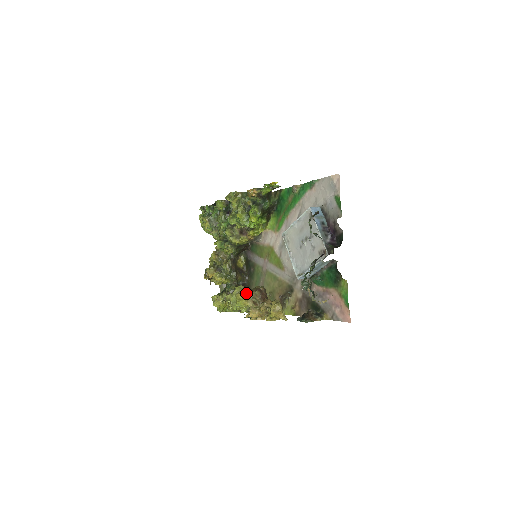
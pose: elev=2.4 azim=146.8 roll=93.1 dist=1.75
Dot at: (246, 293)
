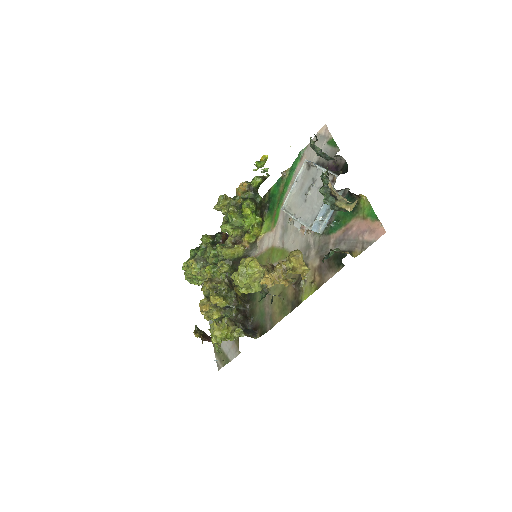
Dot at: occluded
